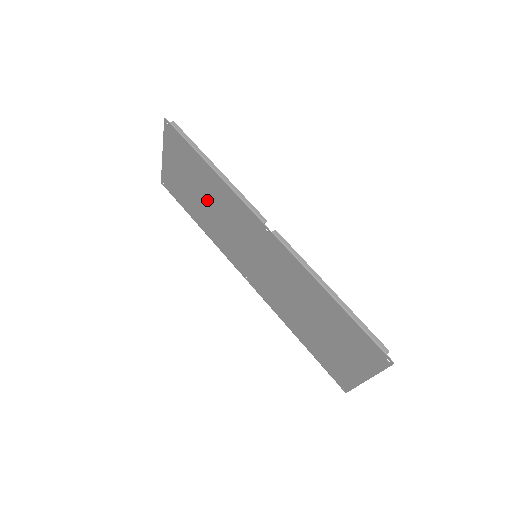
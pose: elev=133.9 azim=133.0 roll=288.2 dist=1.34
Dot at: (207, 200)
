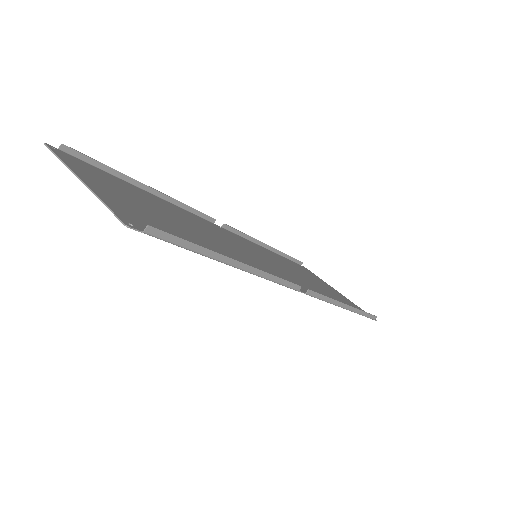
Dot at: (189, 229)
